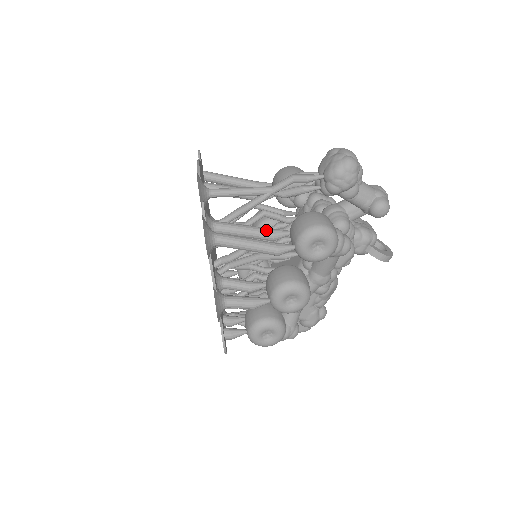
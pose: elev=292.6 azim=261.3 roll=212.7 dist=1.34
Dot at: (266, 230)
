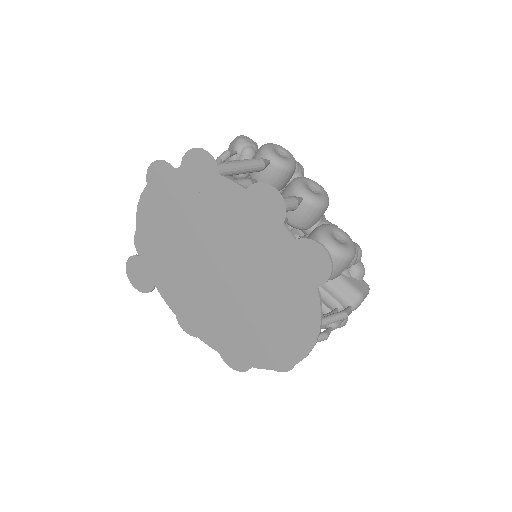
Dot at: (238, 179)
